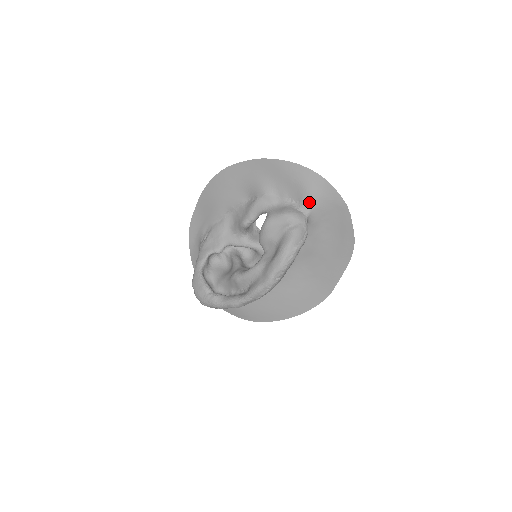
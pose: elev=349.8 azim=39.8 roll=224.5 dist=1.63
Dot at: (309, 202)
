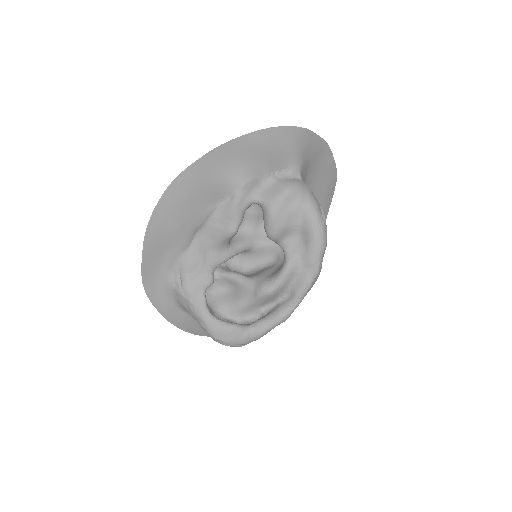
Dot at: (297, 163)
